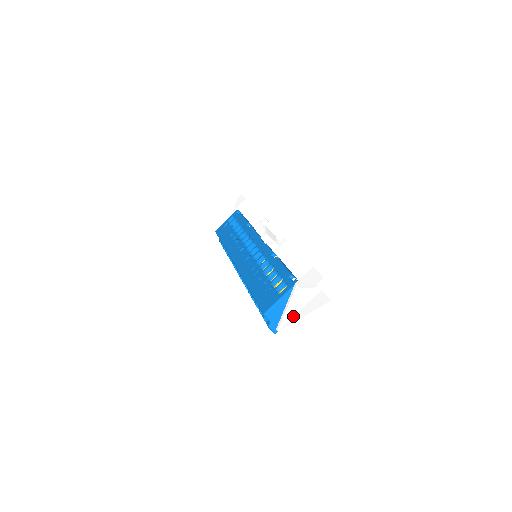
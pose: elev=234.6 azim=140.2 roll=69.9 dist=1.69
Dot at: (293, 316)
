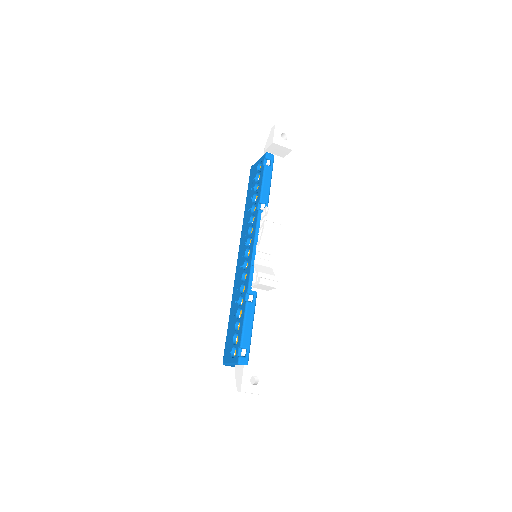
Dot at: occluded
